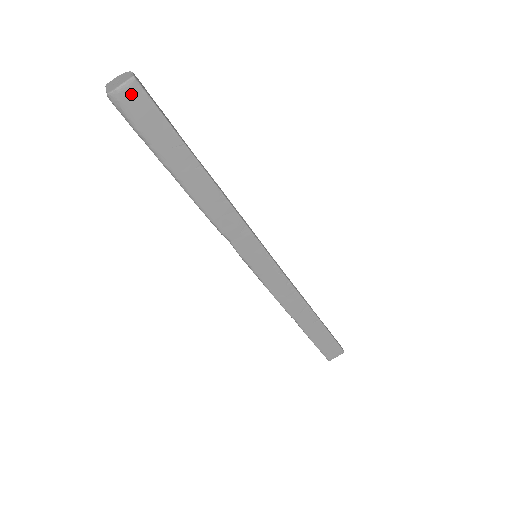
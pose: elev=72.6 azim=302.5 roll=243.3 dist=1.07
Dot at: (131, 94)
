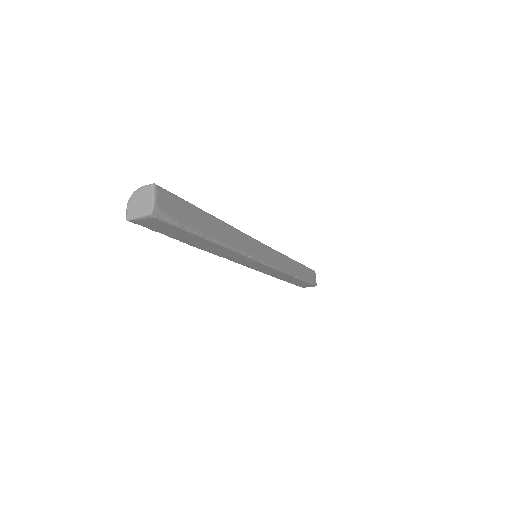
Dot at: (161, 198)
